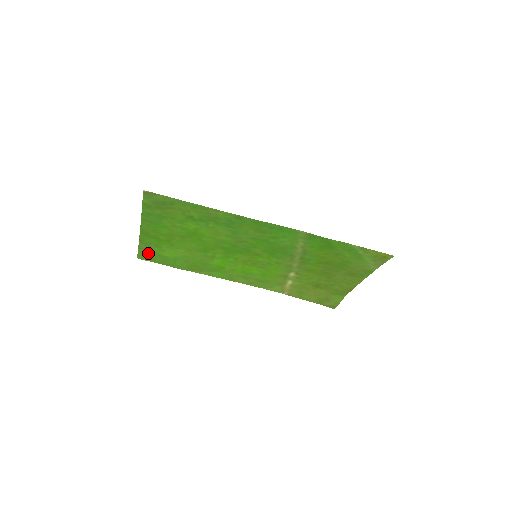
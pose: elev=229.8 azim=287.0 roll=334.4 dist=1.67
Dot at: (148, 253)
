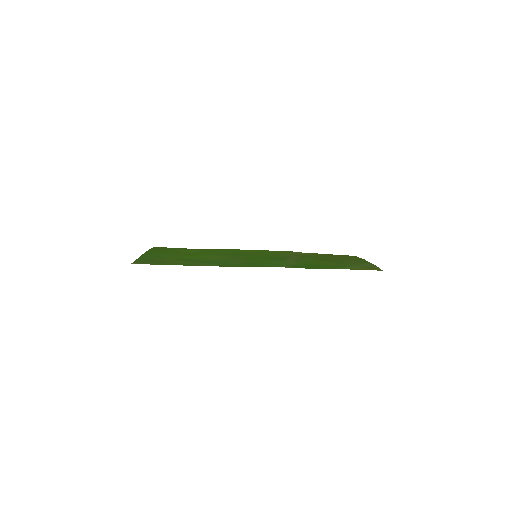
Dot at: occluded
